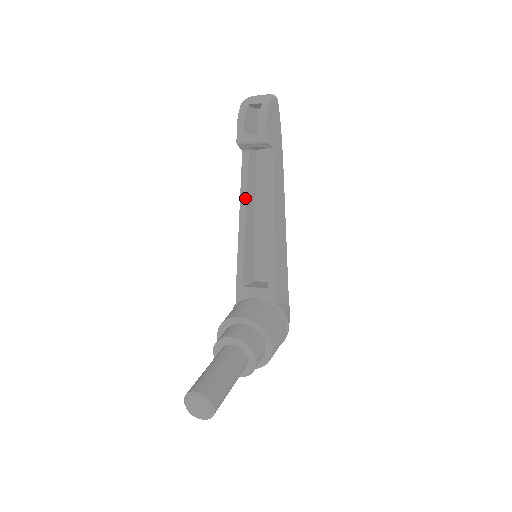
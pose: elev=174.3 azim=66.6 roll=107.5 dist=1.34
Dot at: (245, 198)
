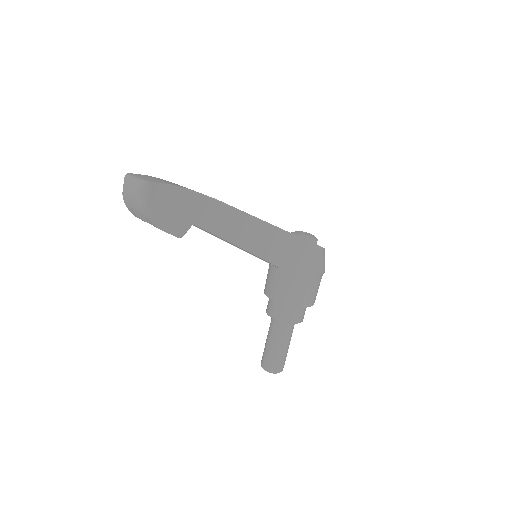
Dot at: occluded
